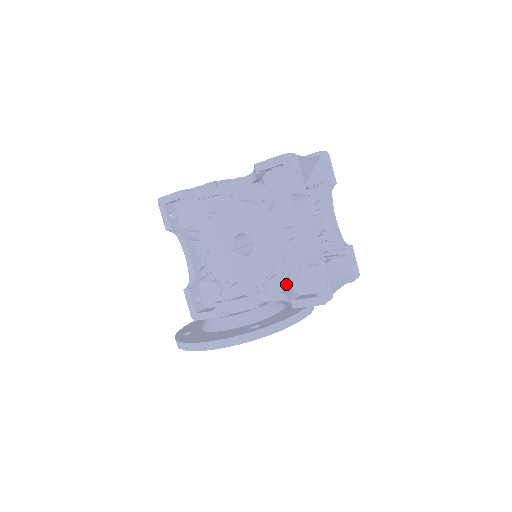
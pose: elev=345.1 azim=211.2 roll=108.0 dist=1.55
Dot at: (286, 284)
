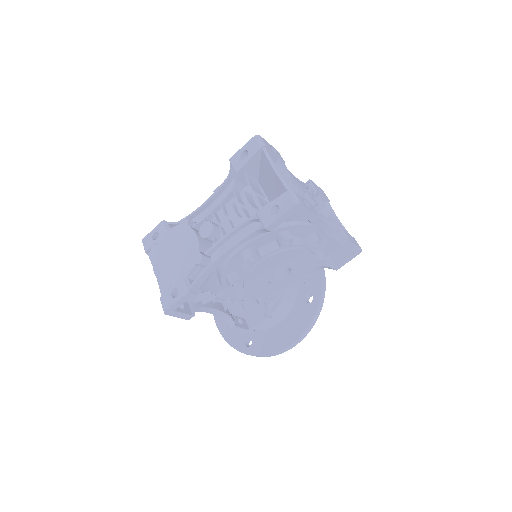
Dot at: occluded
